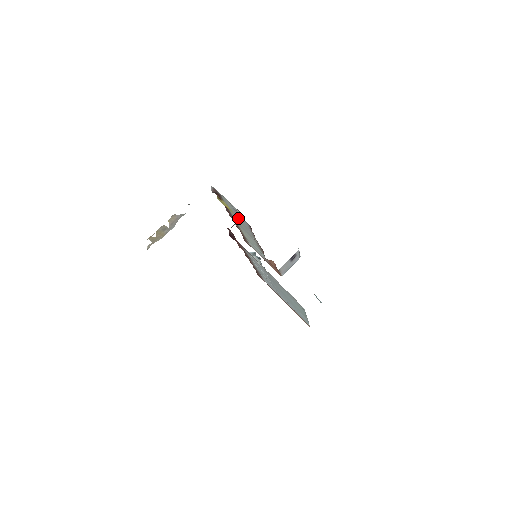
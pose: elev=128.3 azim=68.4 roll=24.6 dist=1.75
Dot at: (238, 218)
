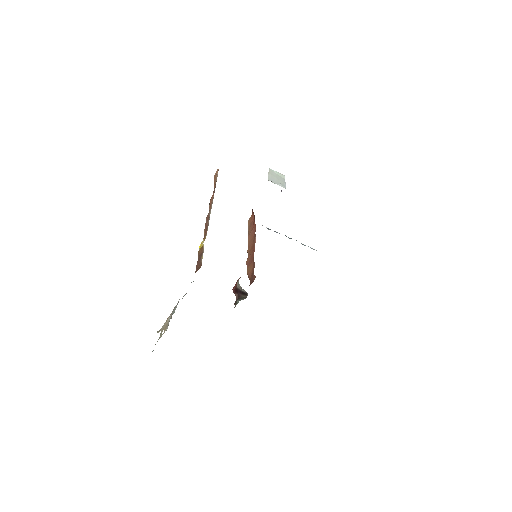
Dot at: (241, 289)
